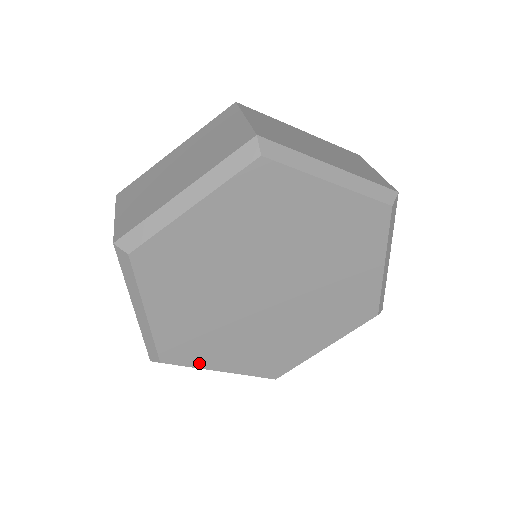
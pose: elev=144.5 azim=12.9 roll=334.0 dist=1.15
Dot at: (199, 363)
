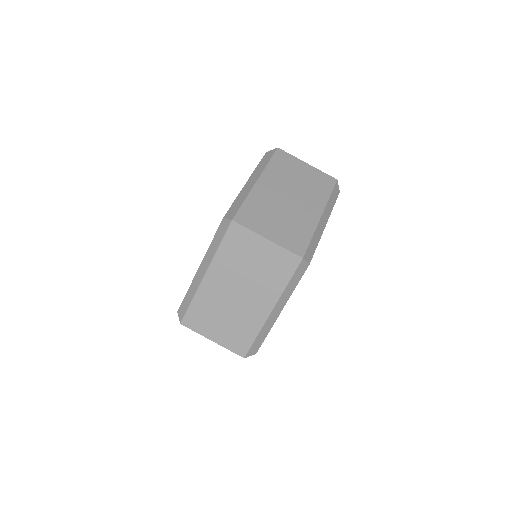
Dot at: occluded
